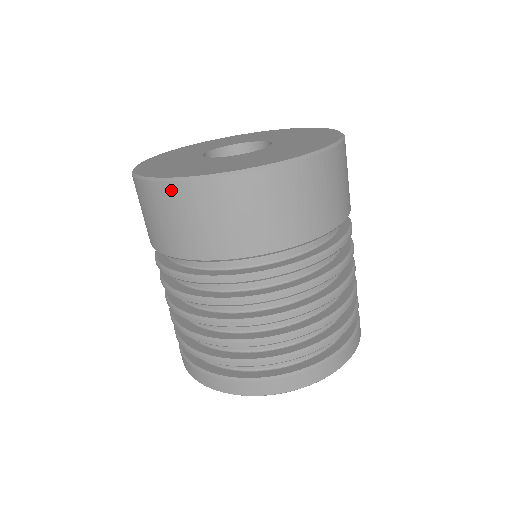
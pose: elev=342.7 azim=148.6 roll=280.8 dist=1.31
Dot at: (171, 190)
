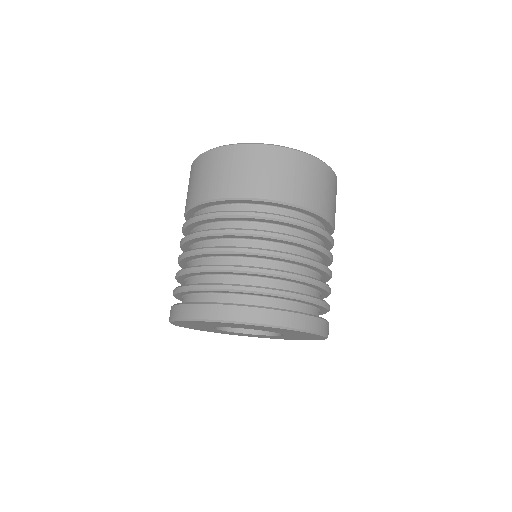
Dot at: (259, 150)
